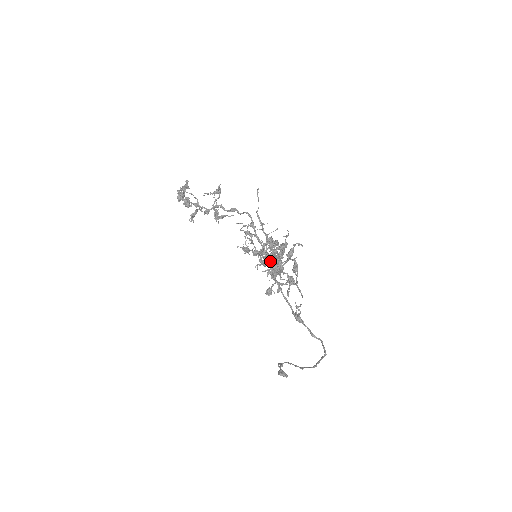
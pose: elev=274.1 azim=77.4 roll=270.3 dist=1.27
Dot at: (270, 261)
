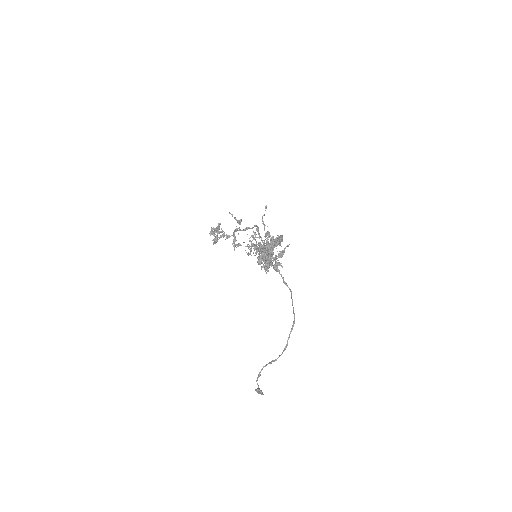
Dot at: (265, 245)
